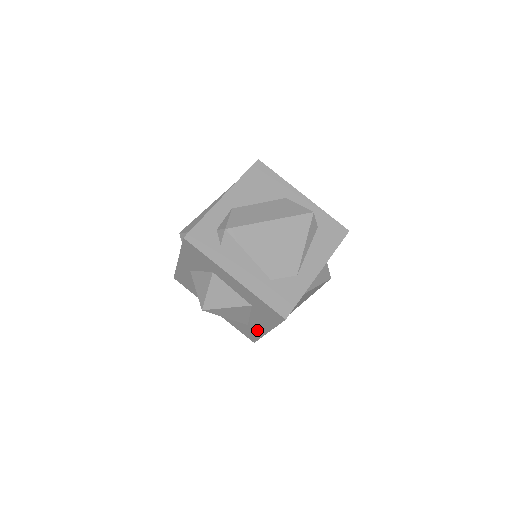
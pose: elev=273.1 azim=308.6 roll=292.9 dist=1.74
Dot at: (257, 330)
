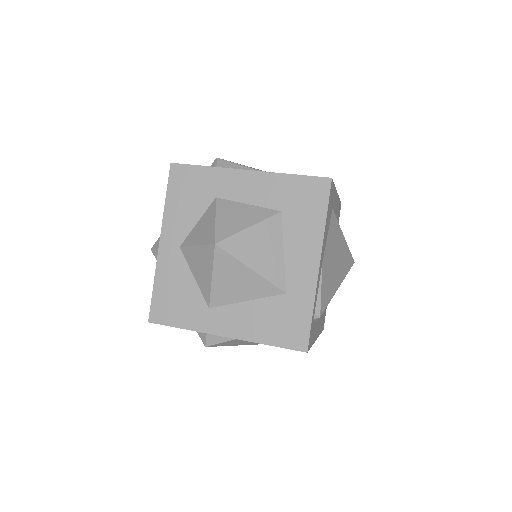
Dot at: (303, 286)
